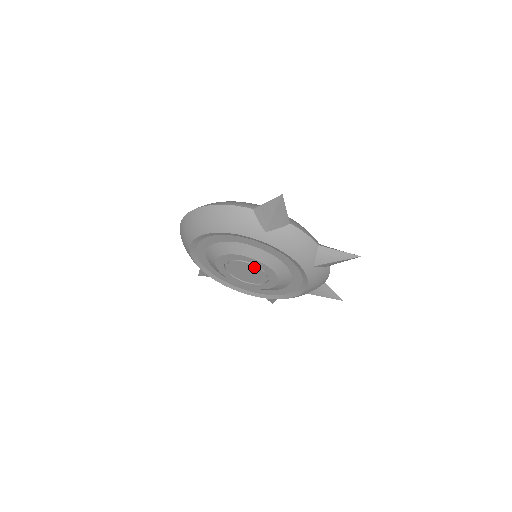
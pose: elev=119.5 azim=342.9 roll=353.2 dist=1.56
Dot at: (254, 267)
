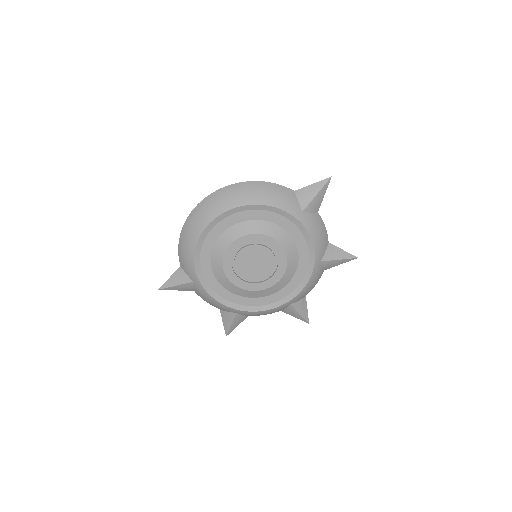
Dot at: (270, 254)
